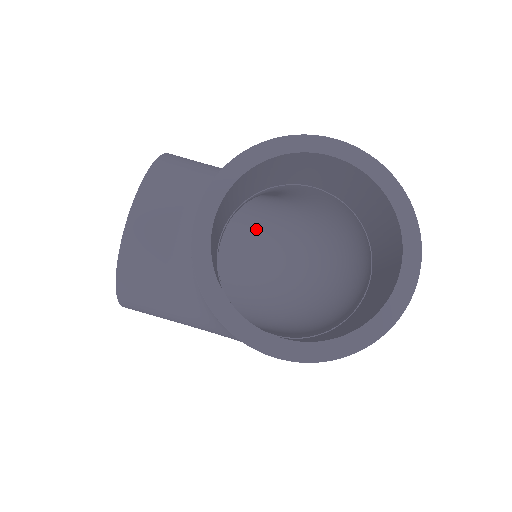
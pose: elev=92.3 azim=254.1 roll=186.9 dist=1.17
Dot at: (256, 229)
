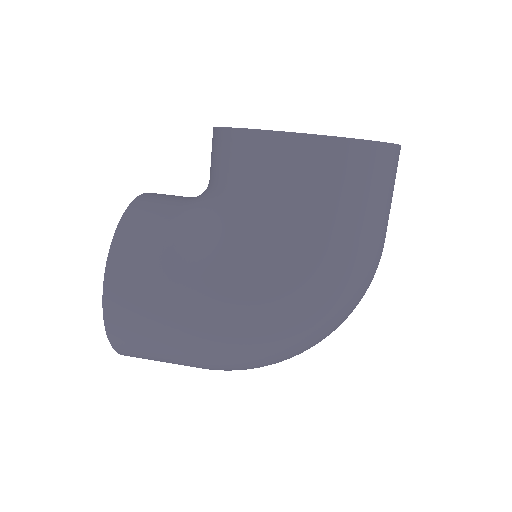
Dot at: occluded
